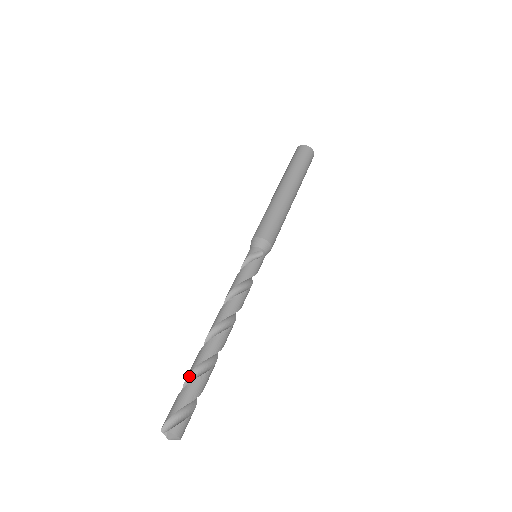
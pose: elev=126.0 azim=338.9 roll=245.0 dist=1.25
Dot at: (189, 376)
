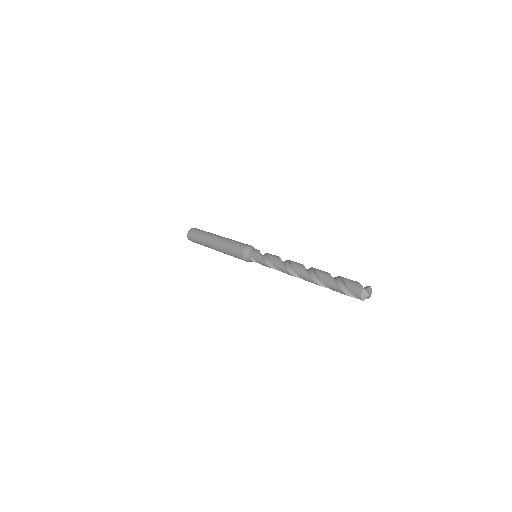
Dot at: (331, 276)
